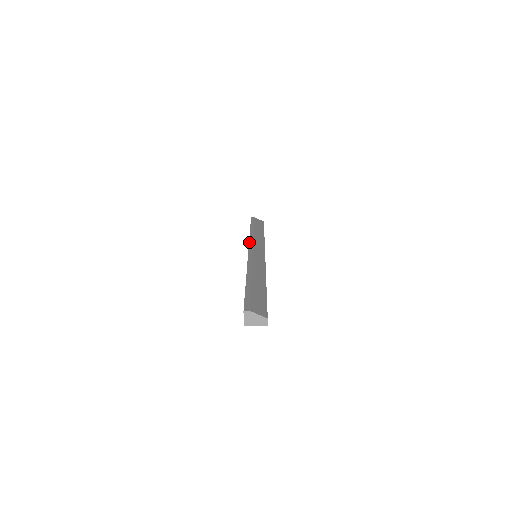
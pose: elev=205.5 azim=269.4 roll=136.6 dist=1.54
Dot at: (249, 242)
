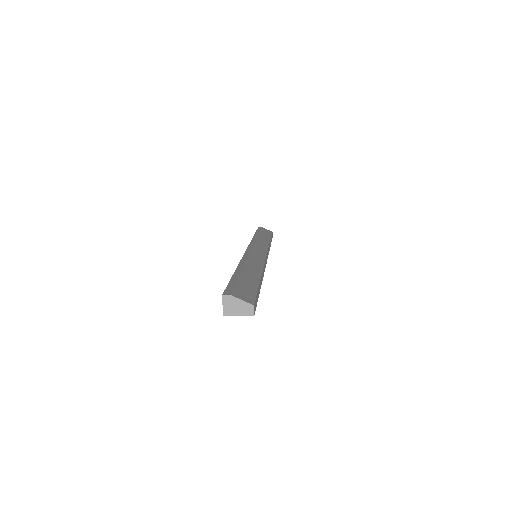
Dot at: (250, 243)
